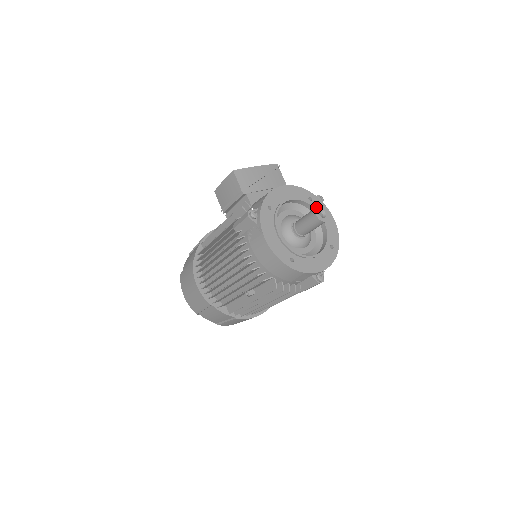
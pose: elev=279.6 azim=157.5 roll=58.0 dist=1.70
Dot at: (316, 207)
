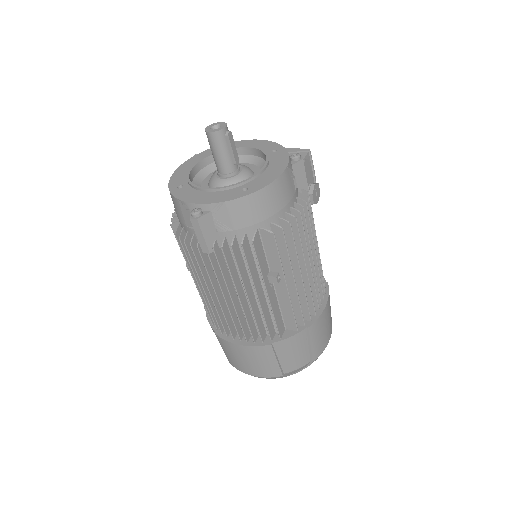
Dot at: occluded
